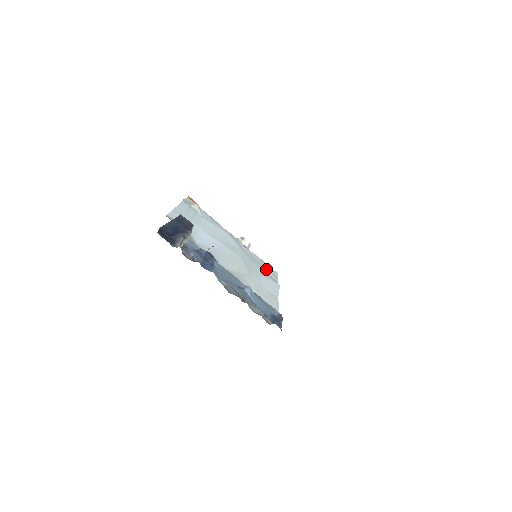
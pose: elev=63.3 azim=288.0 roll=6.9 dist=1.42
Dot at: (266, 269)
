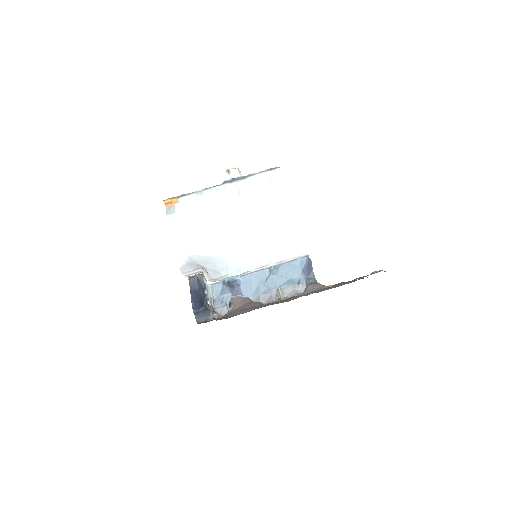
Dot at: (269, 186)
